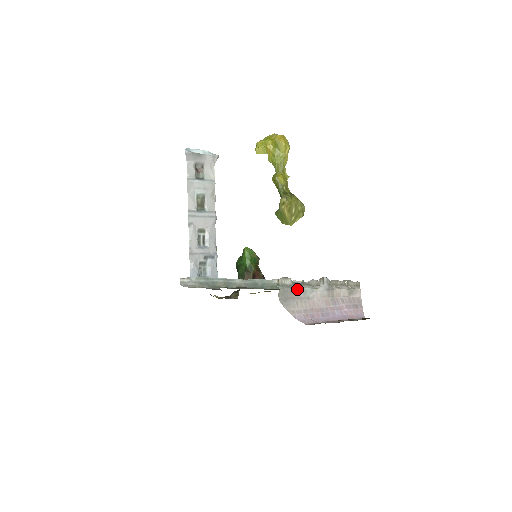
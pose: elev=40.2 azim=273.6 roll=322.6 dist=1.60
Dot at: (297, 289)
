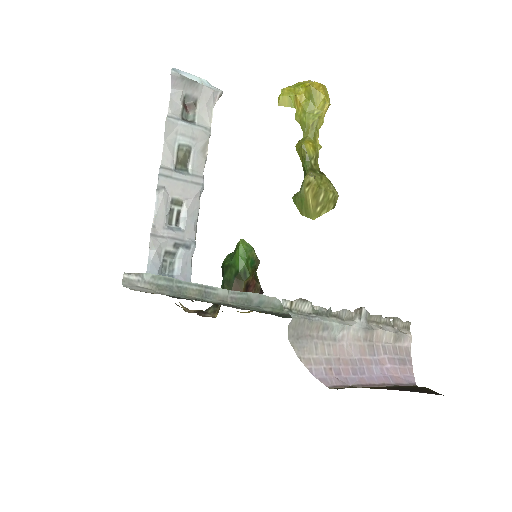
Dot at: (319, 322)
